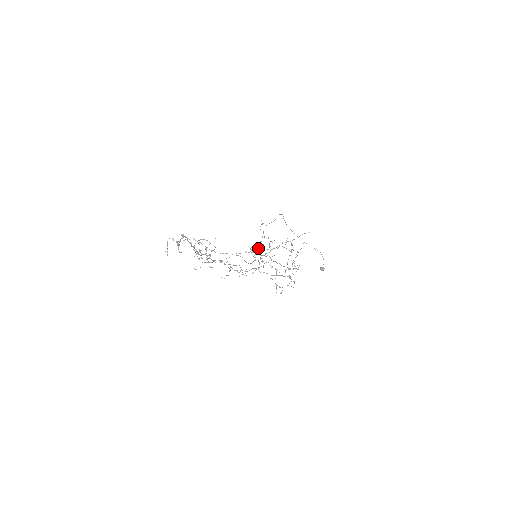
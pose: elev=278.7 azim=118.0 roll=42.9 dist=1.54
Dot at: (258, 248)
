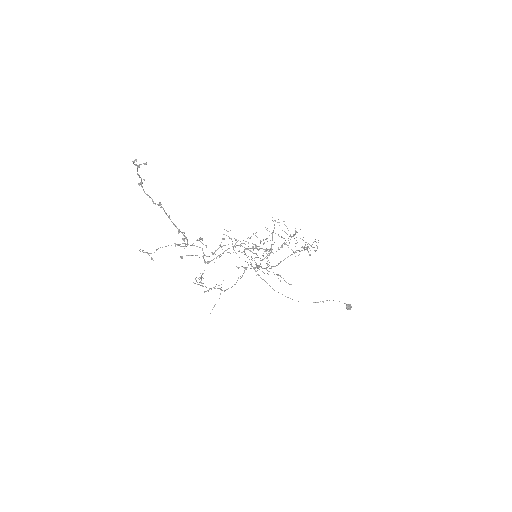
Dot at: occluded
